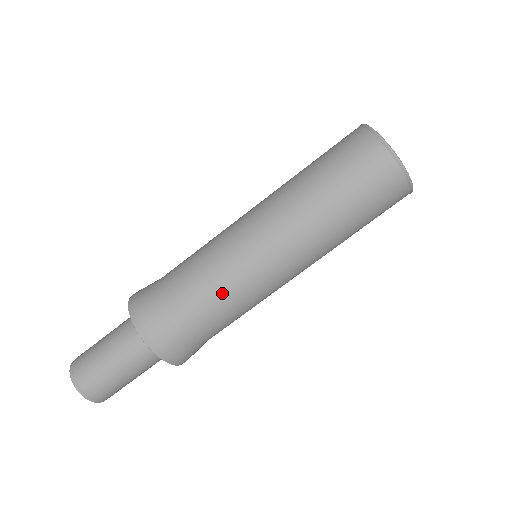
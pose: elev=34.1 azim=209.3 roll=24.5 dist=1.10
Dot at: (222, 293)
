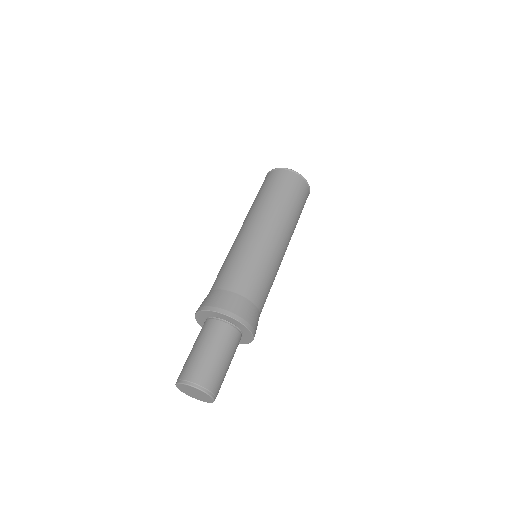
Dot at: (242, 262)
